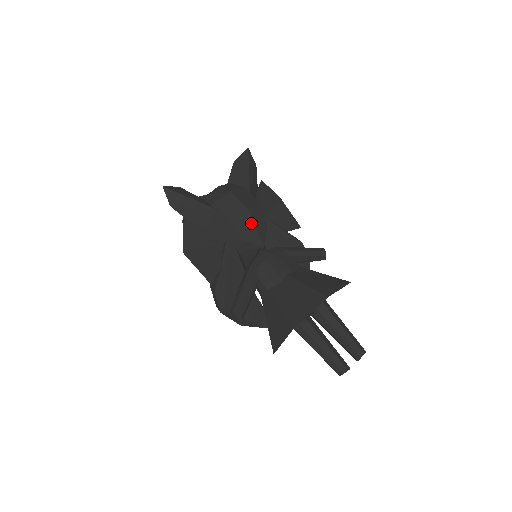
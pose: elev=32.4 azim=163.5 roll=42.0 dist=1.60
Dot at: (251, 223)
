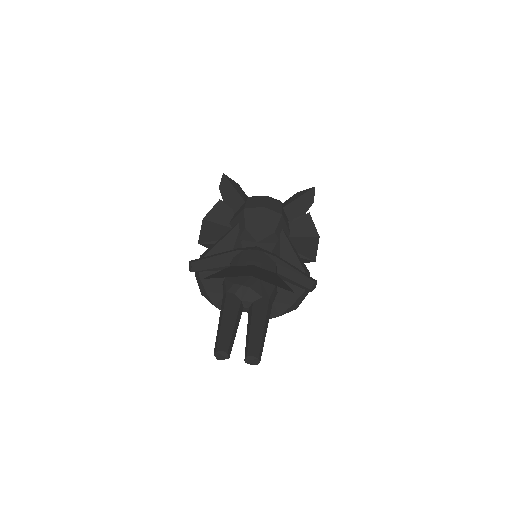
Dot at: (259, 219)
